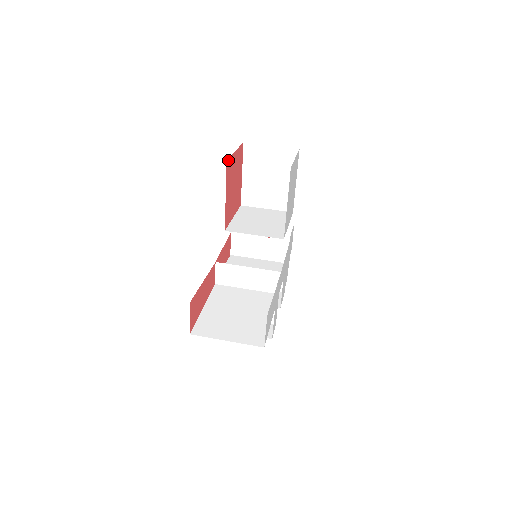
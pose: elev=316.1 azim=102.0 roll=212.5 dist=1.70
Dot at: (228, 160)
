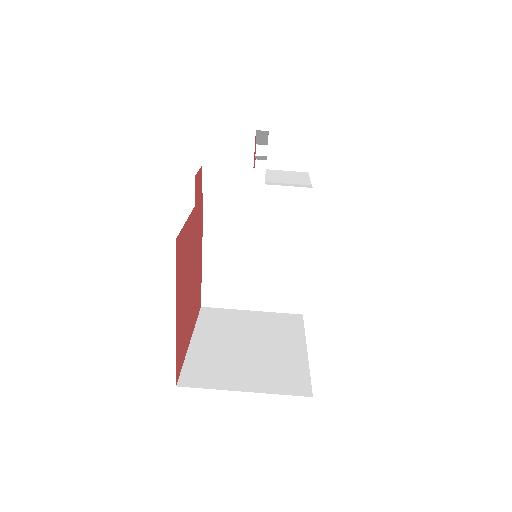
Dot at: (176, 370)
